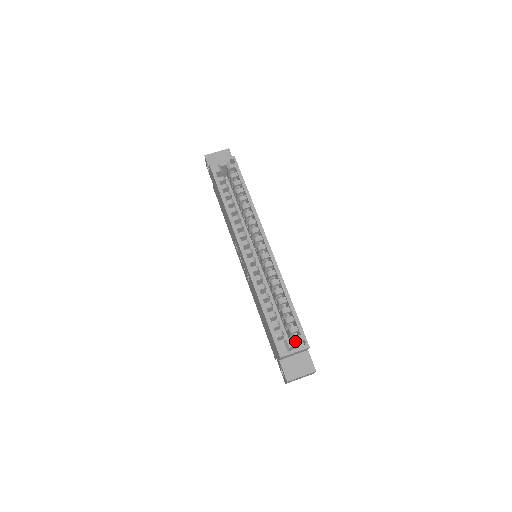
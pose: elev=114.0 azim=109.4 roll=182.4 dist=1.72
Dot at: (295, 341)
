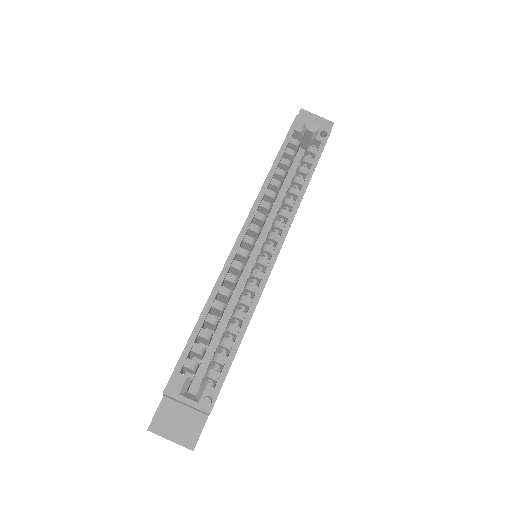
Dot at: (200, 390)
